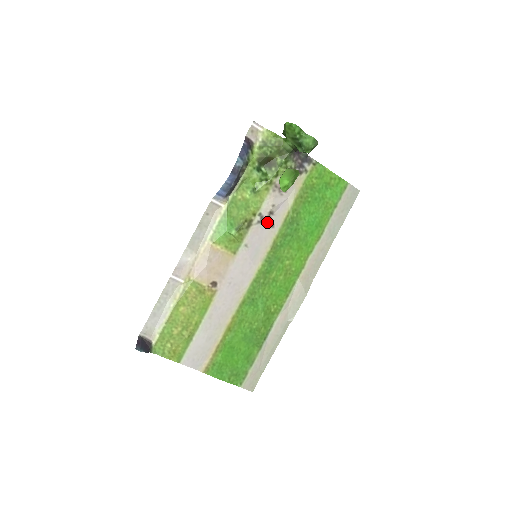
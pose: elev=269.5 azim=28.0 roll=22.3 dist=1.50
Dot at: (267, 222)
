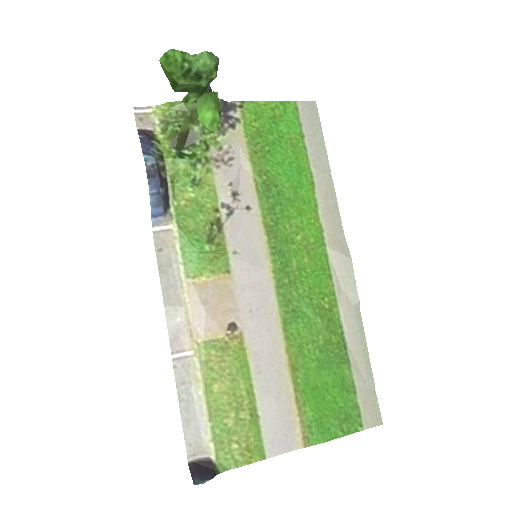
Dot at: (238, 208)
